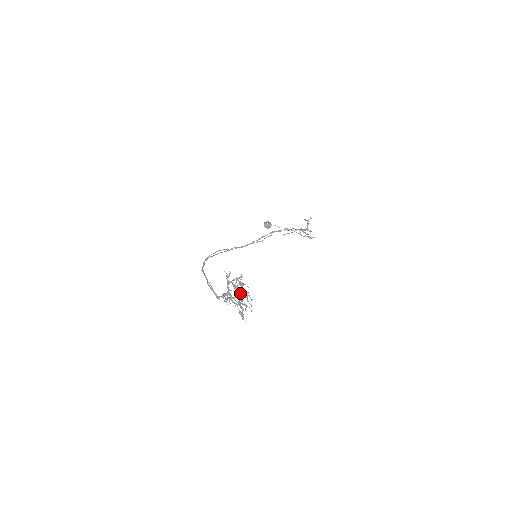
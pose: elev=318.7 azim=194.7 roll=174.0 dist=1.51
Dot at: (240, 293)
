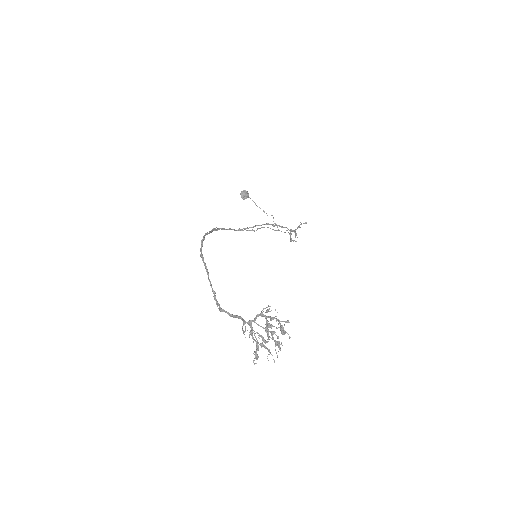
Dot at: (272, 337)
